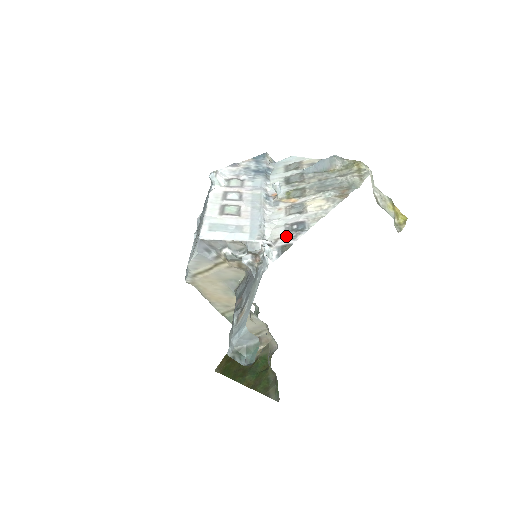
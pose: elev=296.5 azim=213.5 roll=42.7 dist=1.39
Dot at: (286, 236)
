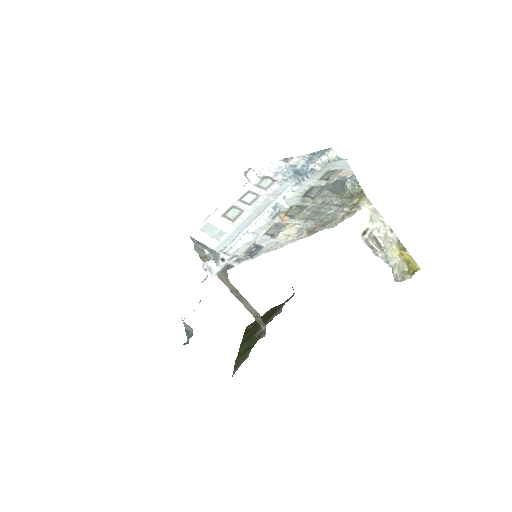
Dot at: (241, 256)
